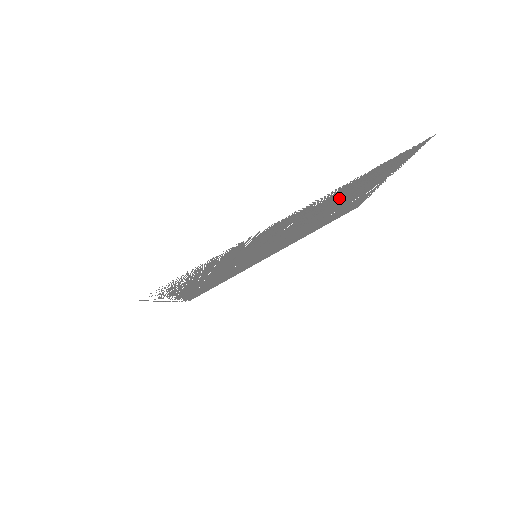
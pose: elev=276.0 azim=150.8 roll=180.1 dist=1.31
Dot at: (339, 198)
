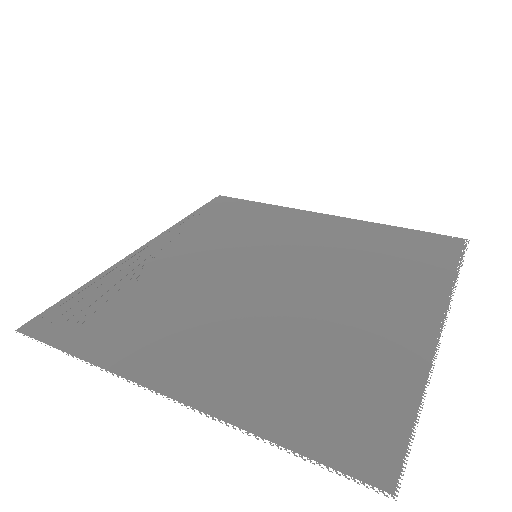
Dot at: (303, 355)
